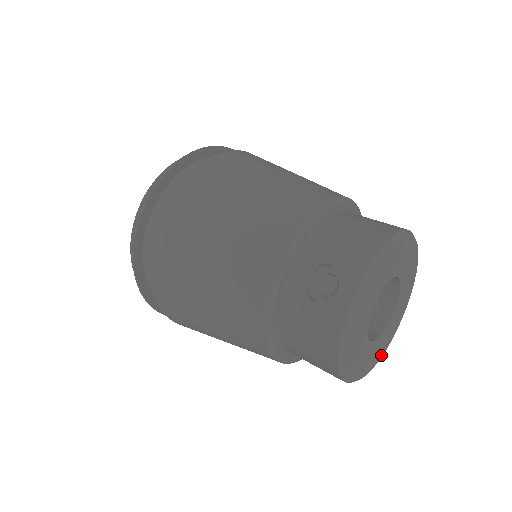
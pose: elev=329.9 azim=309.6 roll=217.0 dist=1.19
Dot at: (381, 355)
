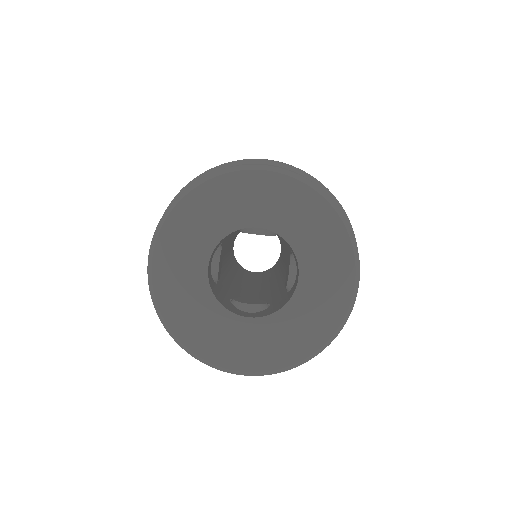
Dot at: (318, 343)
